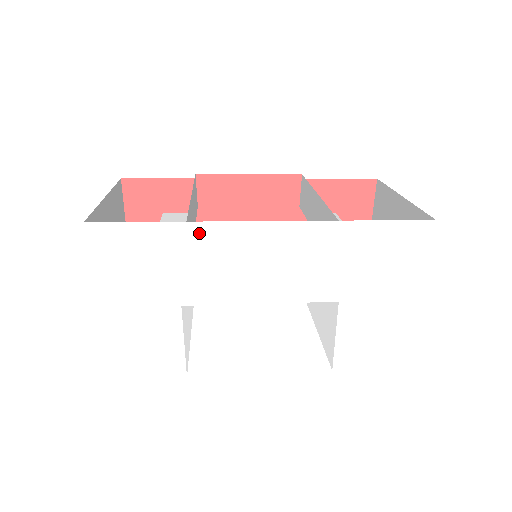
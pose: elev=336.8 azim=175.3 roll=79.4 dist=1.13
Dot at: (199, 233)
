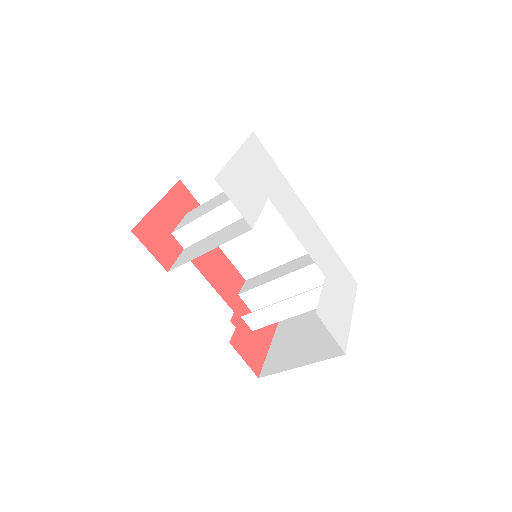
Dot at: (288, 186)
